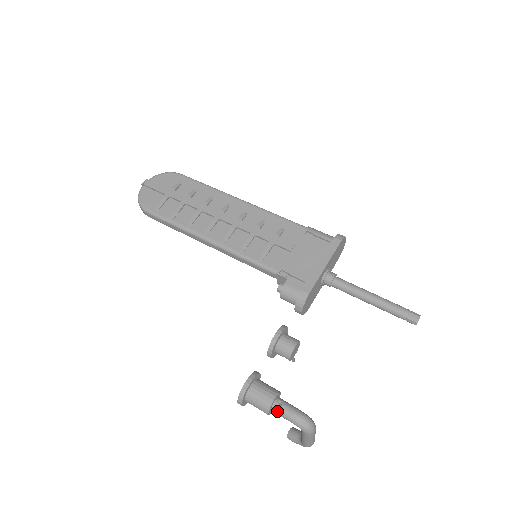
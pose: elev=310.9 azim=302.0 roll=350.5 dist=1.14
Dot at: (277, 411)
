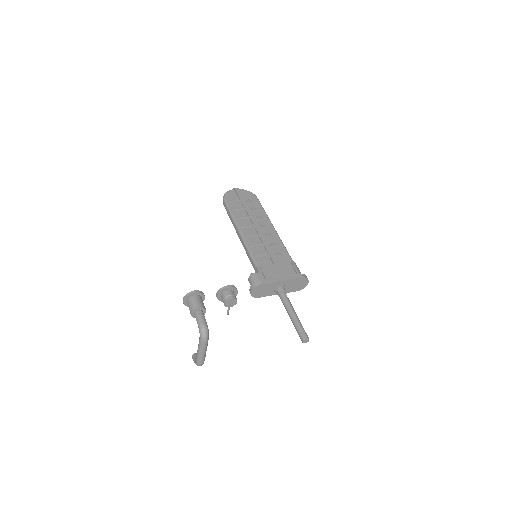
Dot at: (196, 315)
